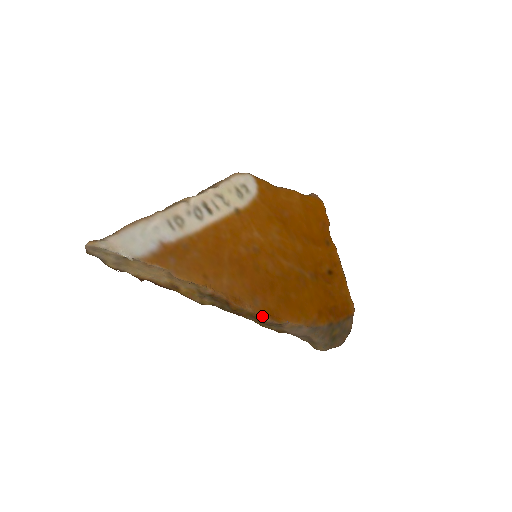
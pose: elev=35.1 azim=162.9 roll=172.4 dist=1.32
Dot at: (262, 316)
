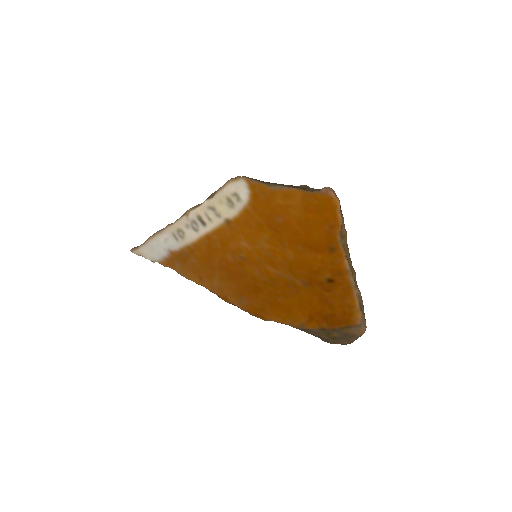
Dot at: (248, 312)
